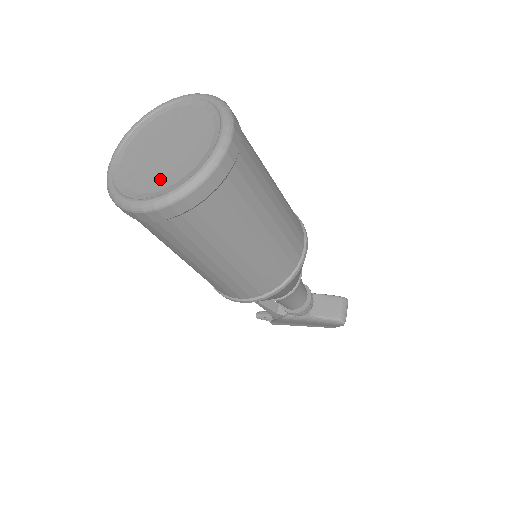
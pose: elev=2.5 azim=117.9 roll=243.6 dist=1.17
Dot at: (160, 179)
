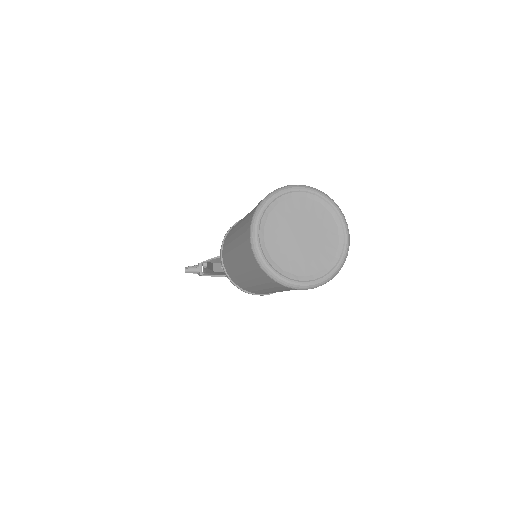
Dot at: (310, 264)
